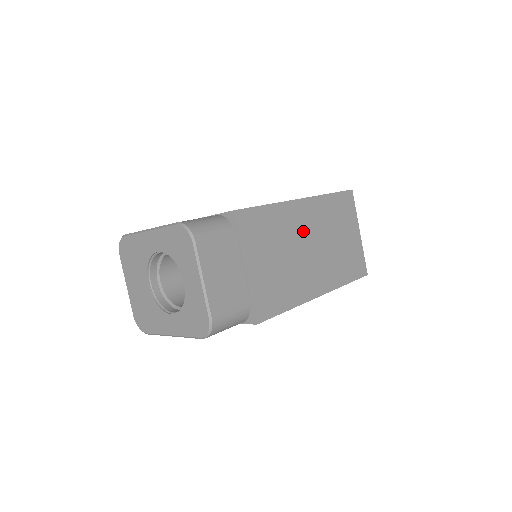
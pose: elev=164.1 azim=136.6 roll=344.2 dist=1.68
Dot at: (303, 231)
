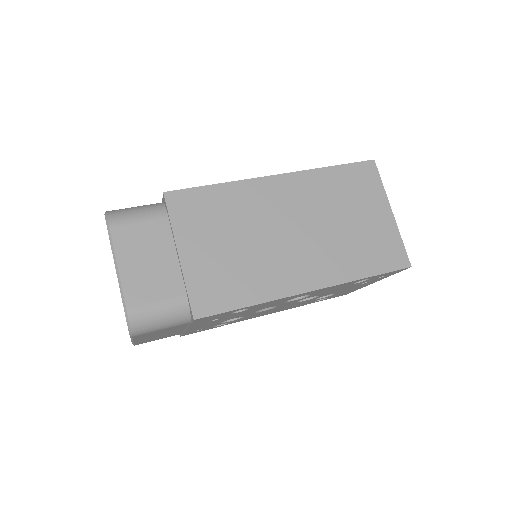
Dot at: (279, 212)
